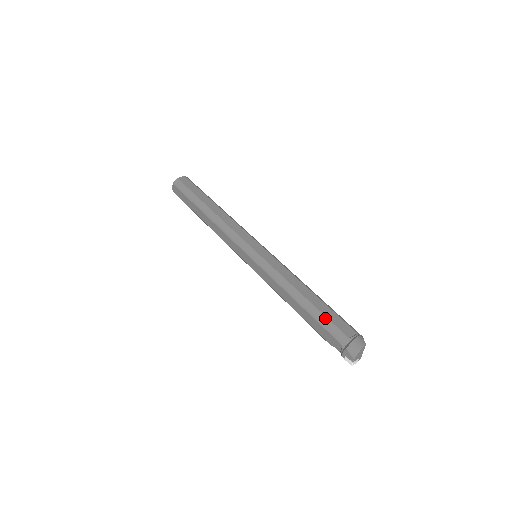
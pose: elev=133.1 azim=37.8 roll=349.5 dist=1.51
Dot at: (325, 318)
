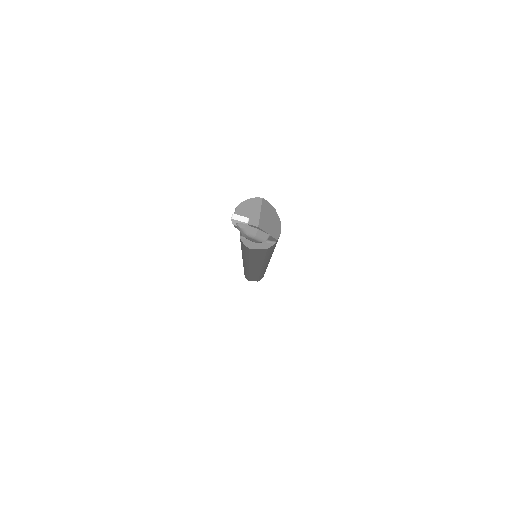
Dot at: occluded
